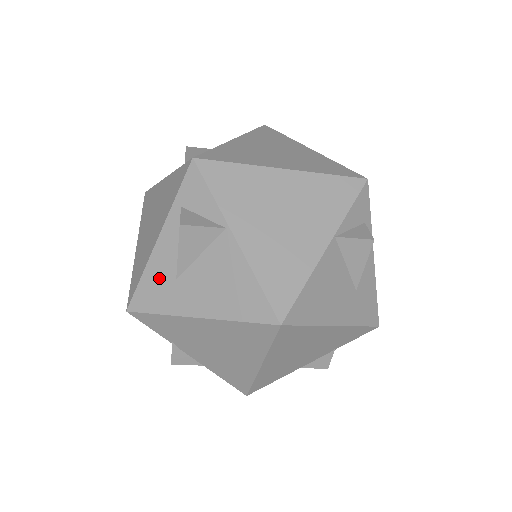
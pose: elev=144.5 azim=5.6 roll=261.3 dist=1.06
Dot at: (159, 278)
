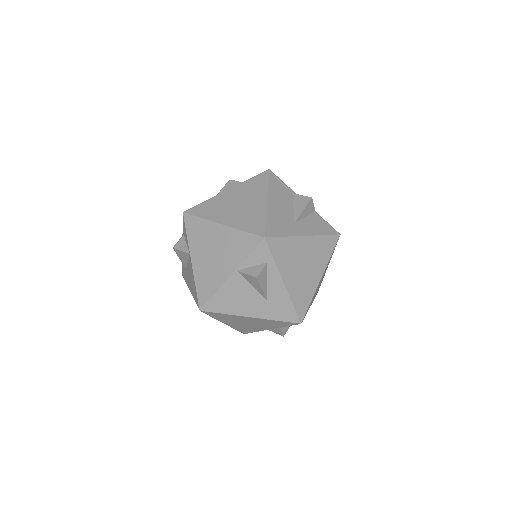
Dot at: occluded
